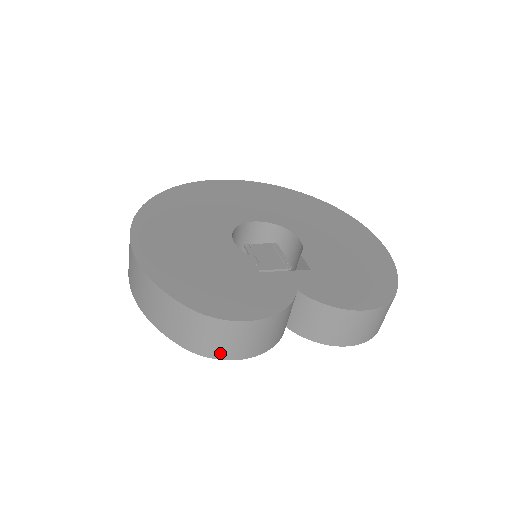
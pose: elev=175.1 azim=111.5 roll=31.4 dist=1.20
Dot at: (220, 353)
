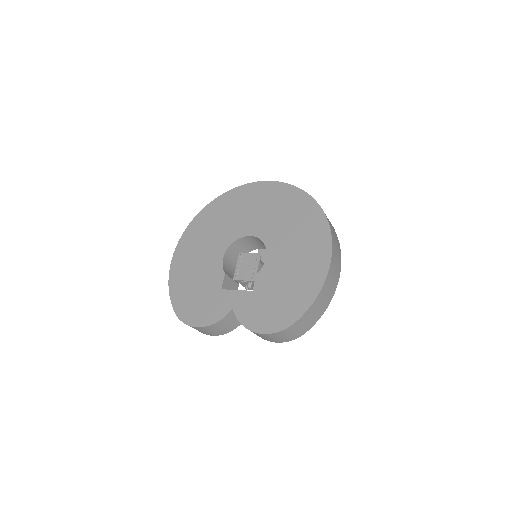
Dot at: (199, 331)
